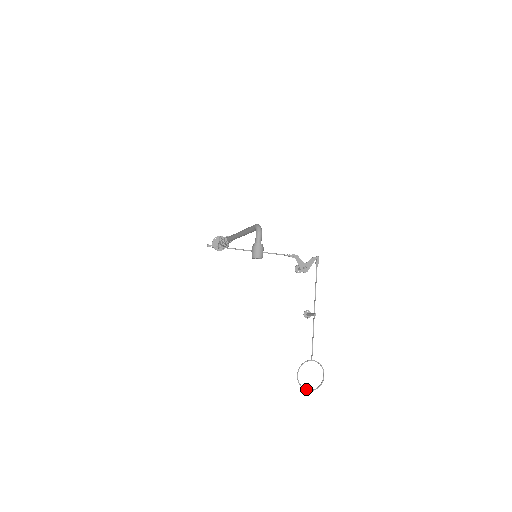
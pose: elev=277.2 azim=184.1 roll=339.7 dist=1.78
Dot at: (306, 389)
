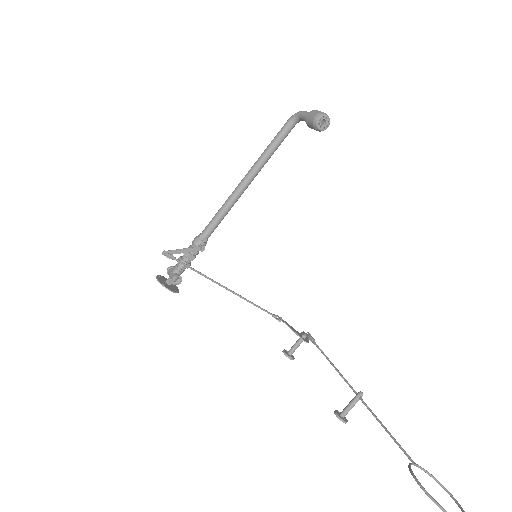
Dot at: out of frame
